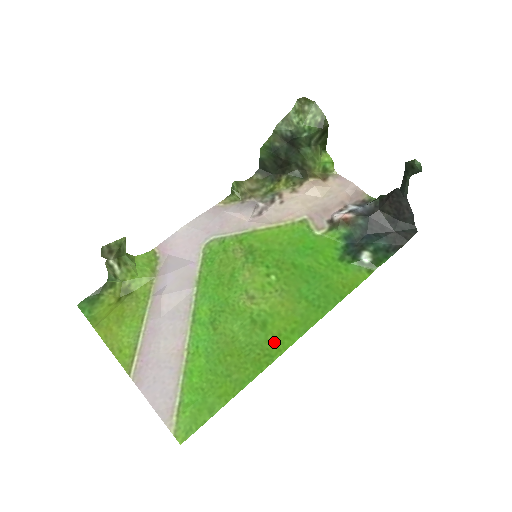
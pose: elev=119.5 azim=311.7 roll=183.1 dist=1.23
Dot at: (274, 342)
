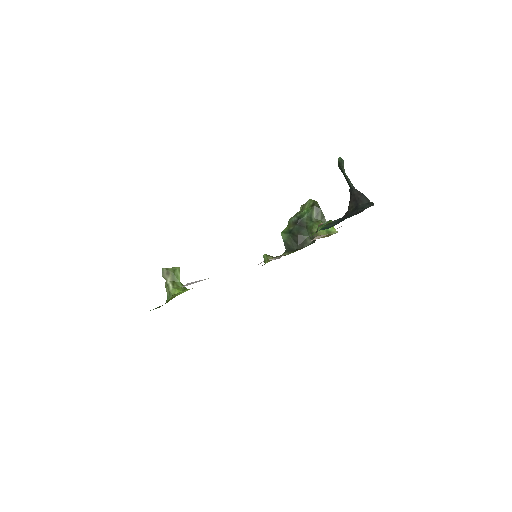
Dot at: occluded
